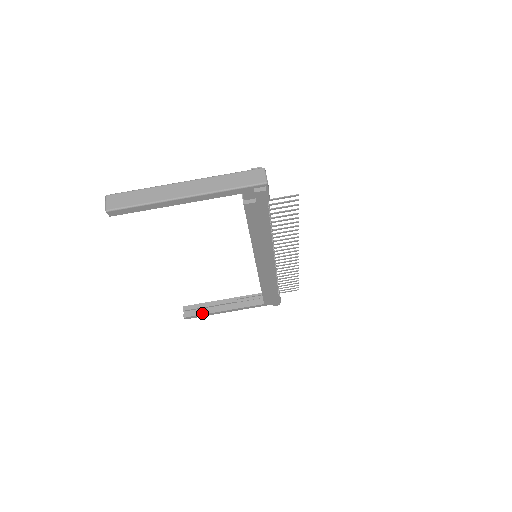
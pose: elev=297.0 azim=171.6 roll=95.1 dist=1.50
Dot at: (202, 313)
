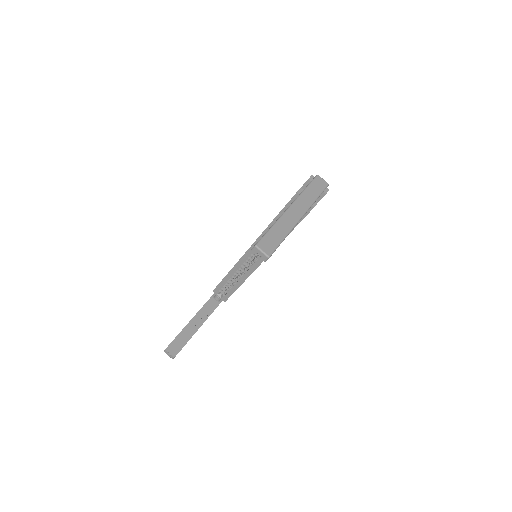
Dot at: (185, 343)
